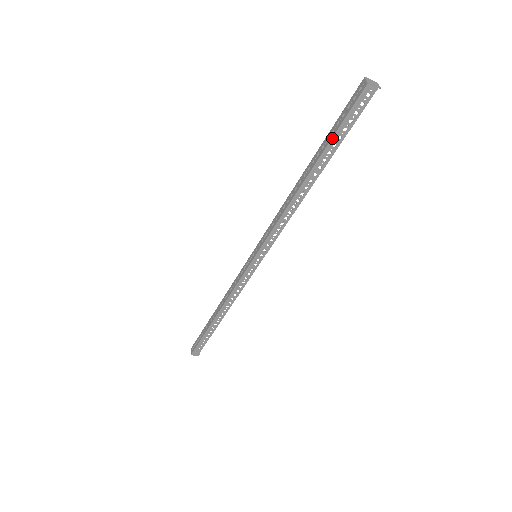
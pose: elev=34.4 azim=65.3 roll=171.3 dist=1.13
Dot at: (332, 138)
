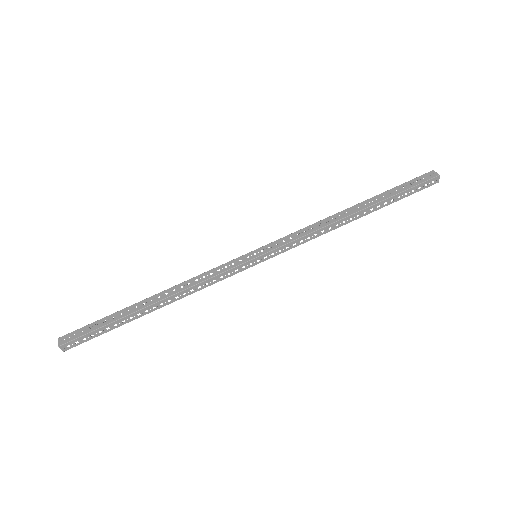
Dot at: (397, 194)
